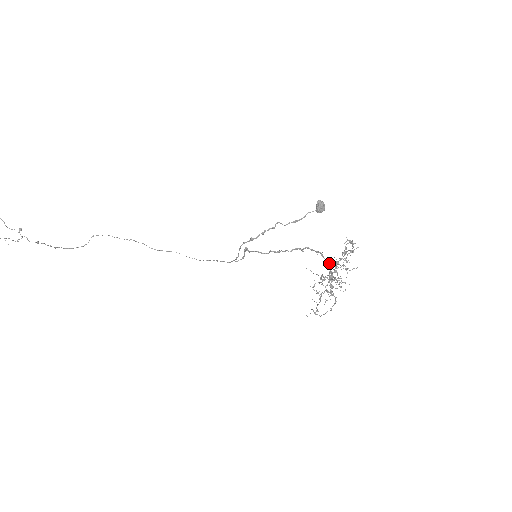
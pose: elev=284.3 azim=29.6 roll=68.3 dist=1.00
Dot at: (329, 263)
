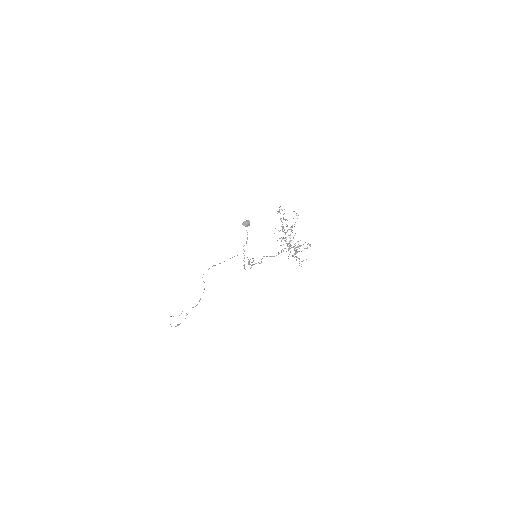
Dot at: occluded
